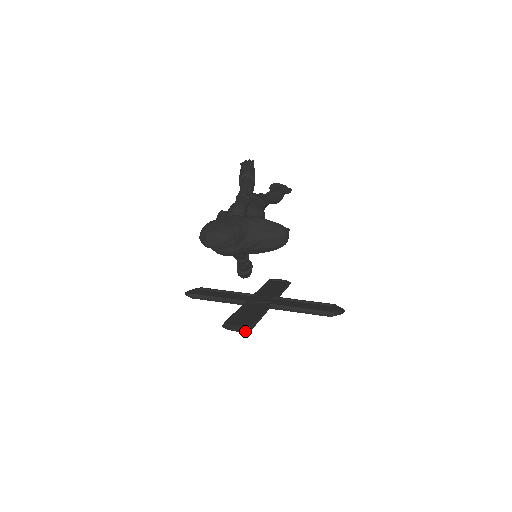
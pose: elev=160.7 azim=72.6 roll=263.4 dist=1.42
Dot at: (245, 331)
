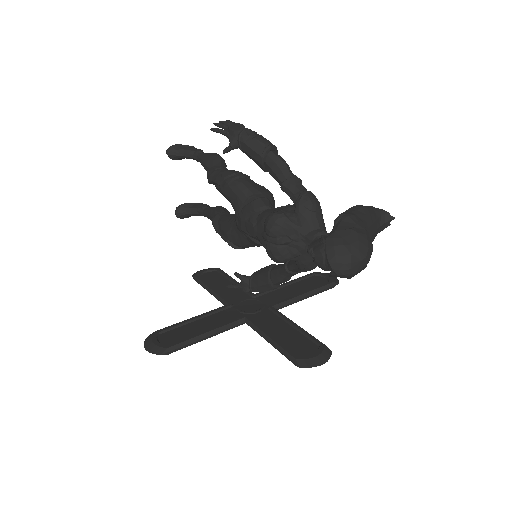
Dot at: (327, 356)
